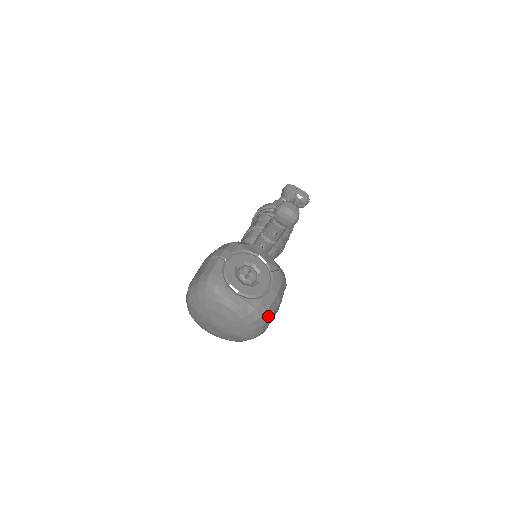
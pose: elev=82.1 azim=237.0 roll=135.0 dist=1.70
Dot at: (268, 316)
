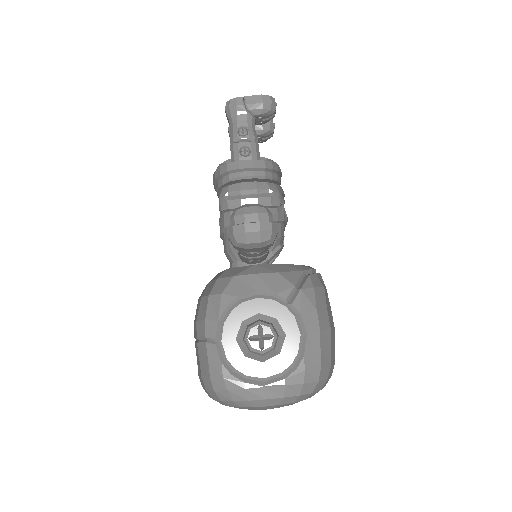
Dot at: (326, 367)
